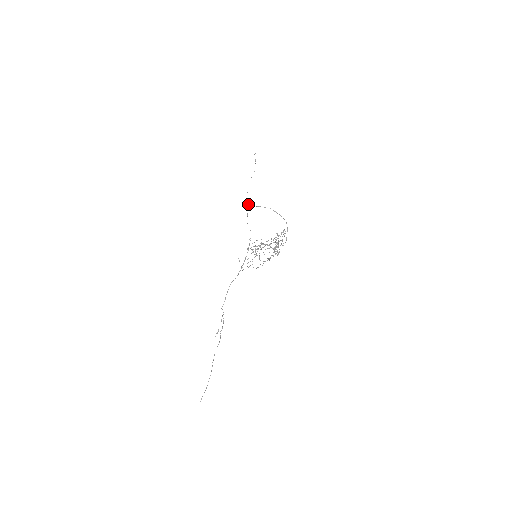
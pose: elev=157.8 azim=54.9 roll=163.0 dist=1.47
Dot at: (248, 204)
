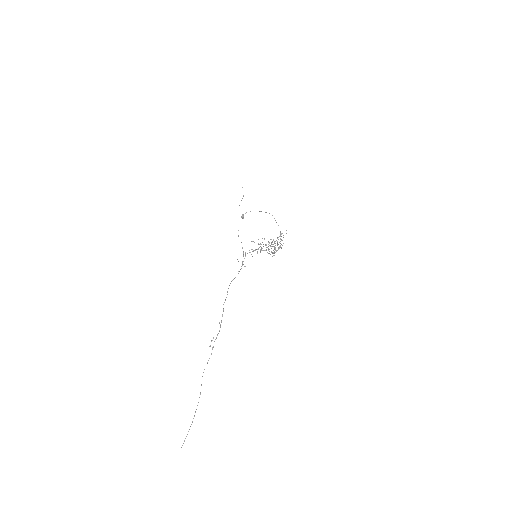
Dot at: occluded
